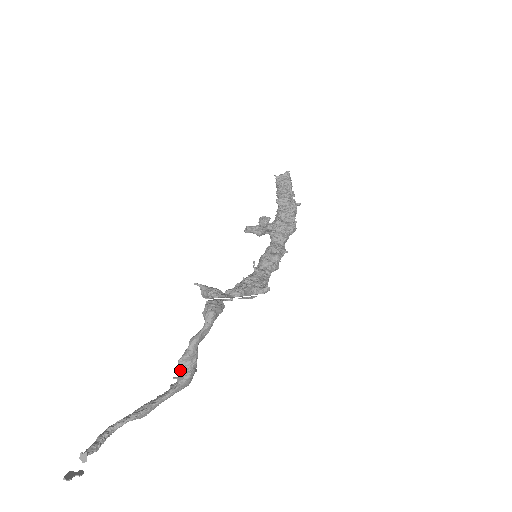
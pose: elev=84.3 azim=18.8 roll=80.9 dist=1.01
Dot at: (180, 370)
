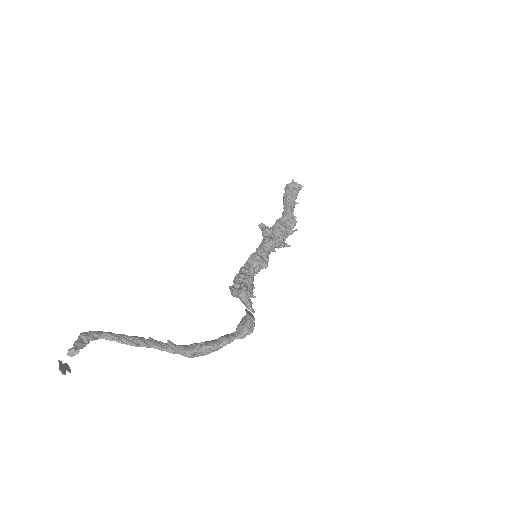
Dot at: (200, 351)
